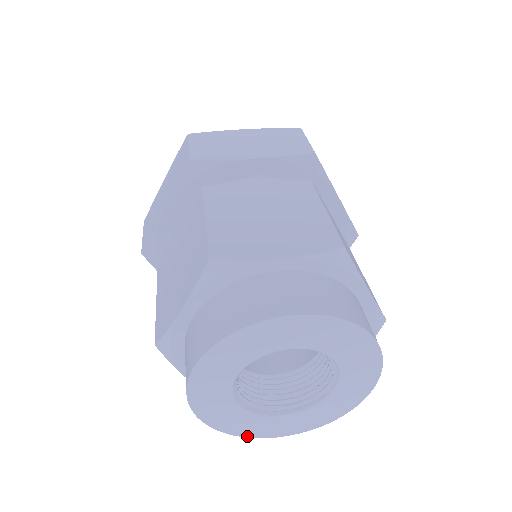
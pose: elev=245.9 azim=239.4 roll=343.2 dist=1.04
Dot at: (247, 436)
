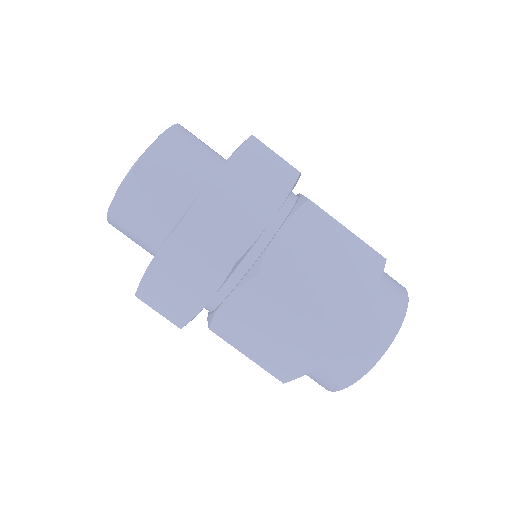
Dot at: occluded
